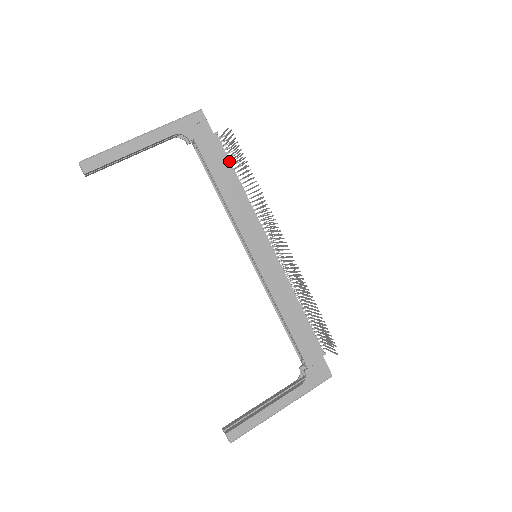
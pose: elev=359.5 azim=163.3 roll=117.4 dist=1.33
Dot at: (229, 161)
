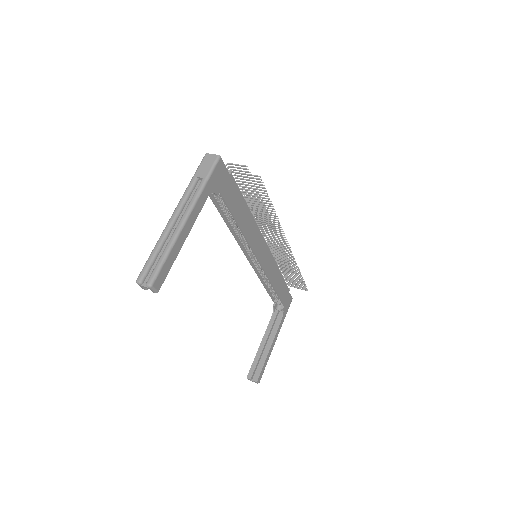
Dot at: (241, 193)
